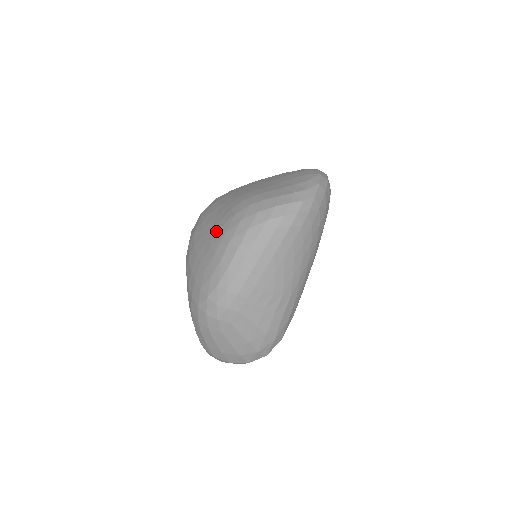
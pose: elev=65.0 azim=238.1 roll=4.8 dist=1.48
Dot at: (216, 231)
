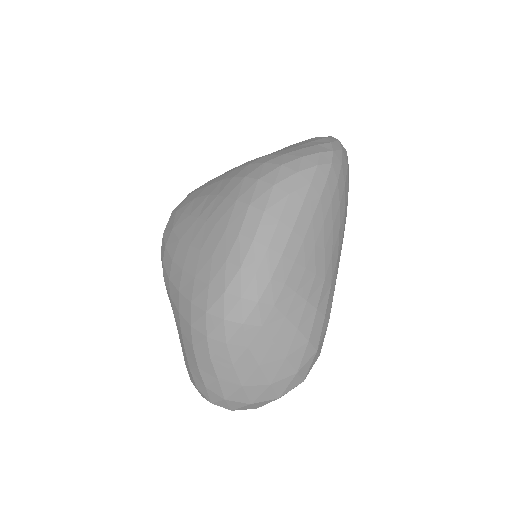
Dot at: (218, 205)
